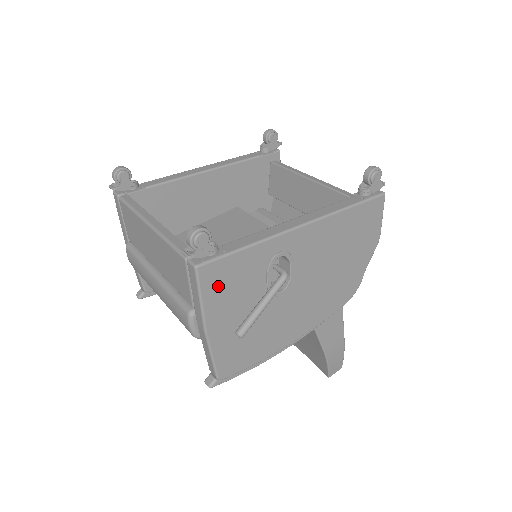
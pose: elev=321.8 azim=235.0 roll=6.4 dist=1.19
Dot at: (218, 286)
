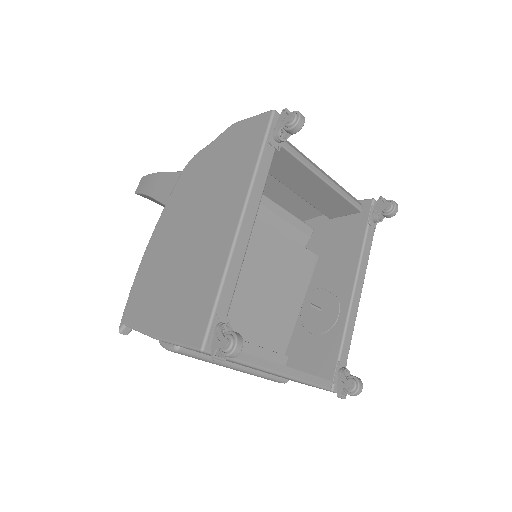
Dot at: occluded
